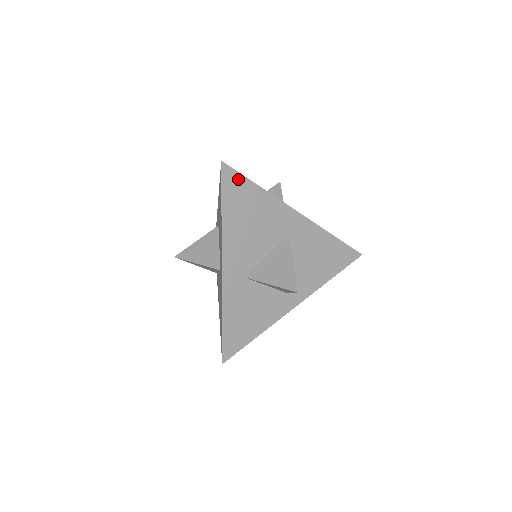
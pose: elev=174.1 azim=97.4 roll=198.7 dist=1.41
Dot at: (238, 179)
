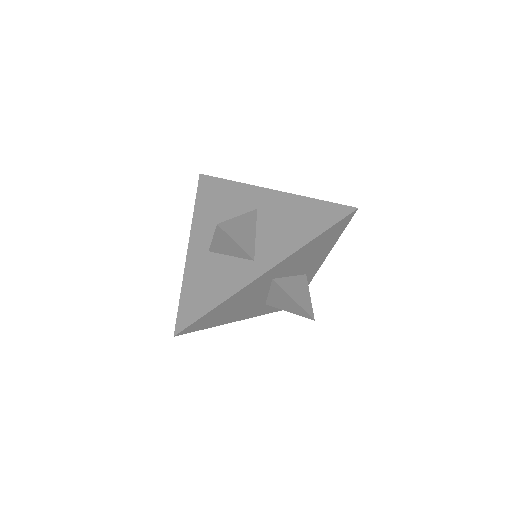
Dot at: (212, 181)
